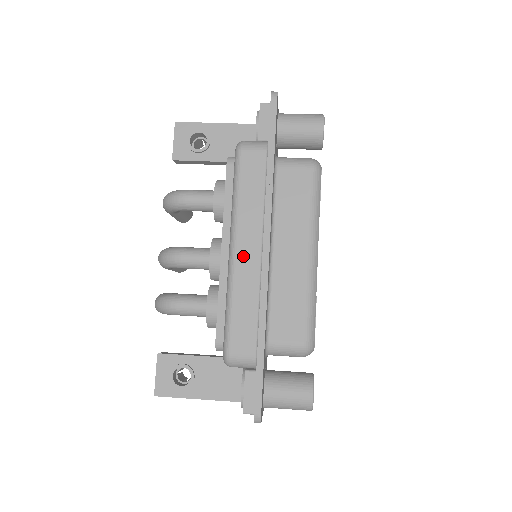
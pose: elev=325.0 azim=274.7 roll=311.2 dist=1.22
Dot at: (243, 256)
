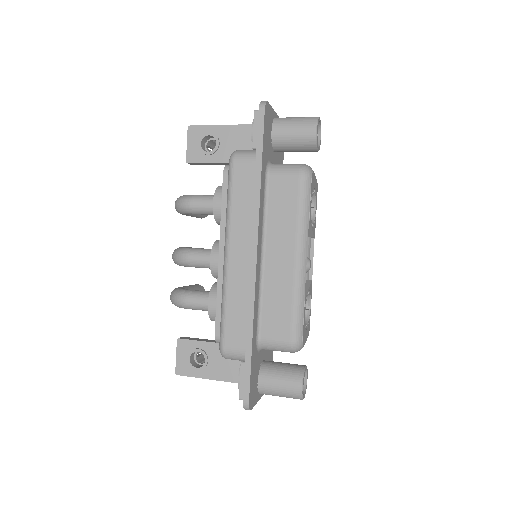
Dot at: (235, 261)
